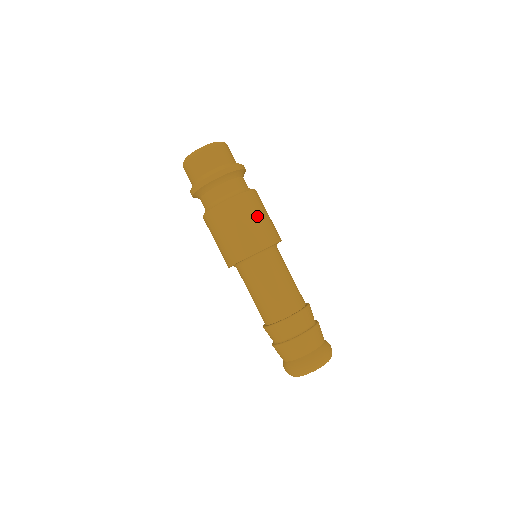
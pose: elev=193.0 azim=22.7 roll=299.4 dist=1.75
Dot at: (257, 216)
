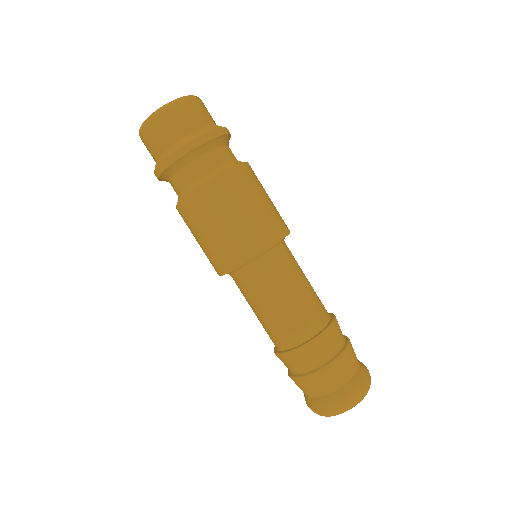
Dot at: (251, 204)
